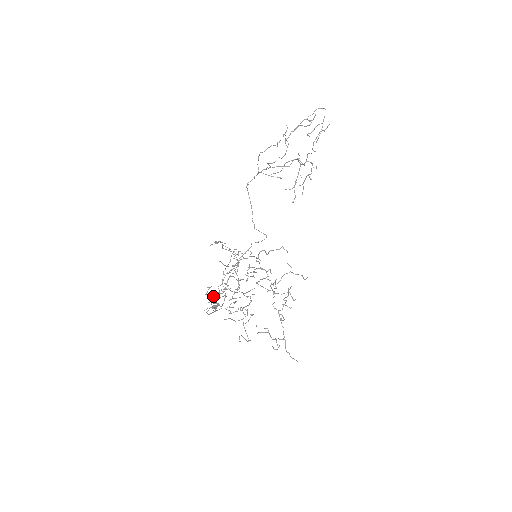
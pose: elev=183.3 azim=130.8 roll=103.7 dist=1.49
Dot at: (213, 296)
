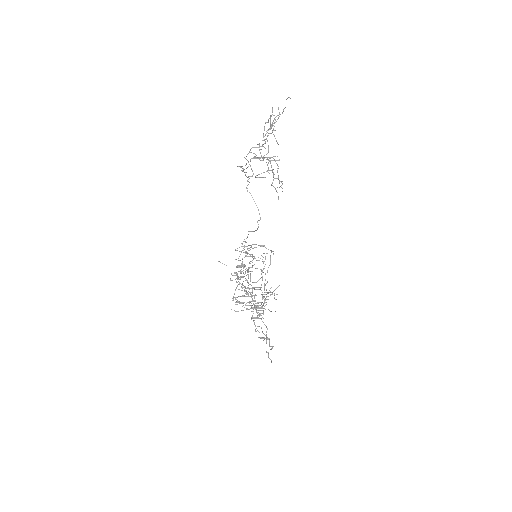
Dot at: occluded
